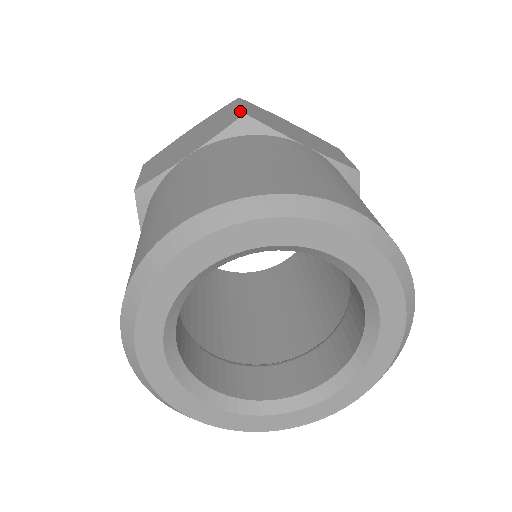
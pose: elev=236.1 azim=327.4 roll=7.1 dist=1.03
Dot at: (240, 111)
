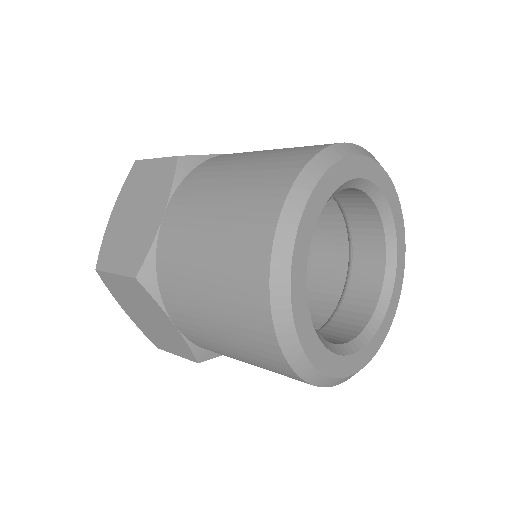
Dot at: occluded
